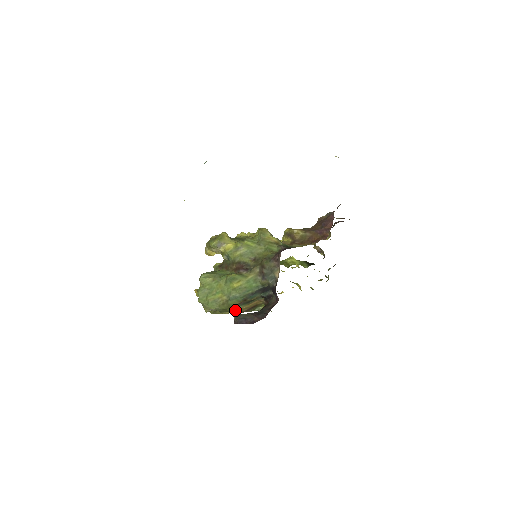
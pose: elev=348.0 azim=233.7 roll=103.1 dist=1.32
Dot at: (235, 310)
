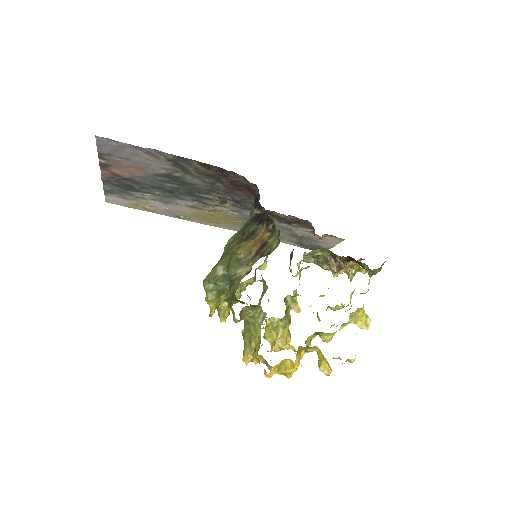
Dot at: (242, 252)
